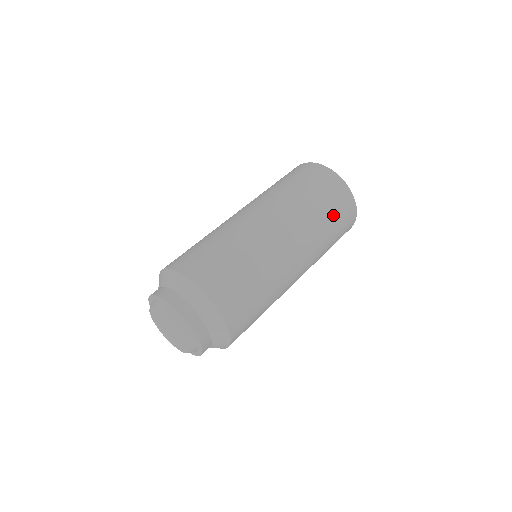
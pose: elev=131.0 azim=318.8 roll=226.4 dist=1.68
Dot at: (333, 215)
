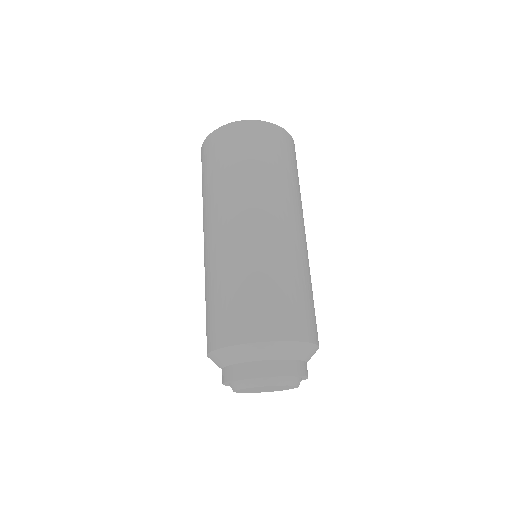
Dot at: (253, 156)
